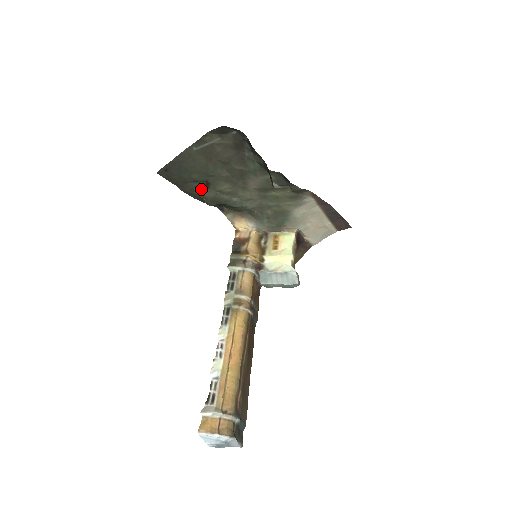
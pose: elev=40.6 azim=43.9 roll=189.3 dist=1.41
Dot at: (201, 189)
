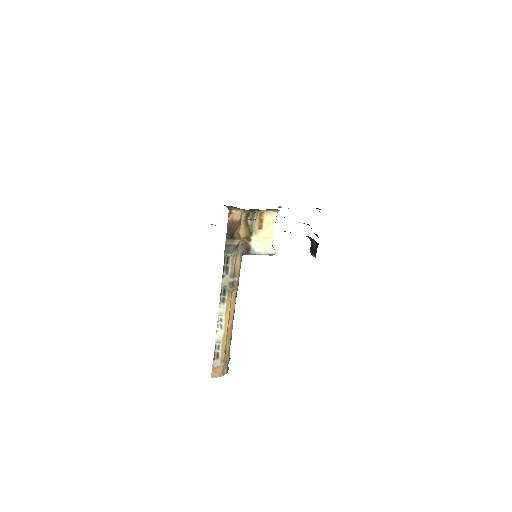
Dot at: occluded
